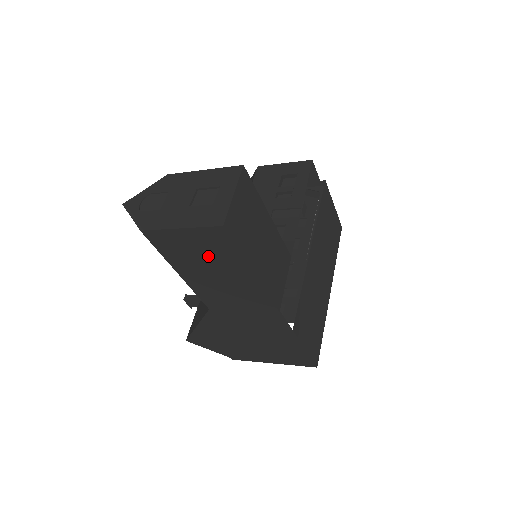
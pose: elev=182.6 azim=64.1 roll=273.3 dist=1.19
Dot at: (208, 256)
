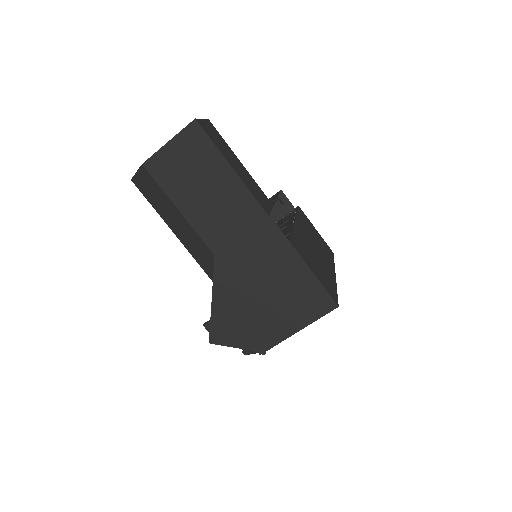
Dot at: (194, 166)
